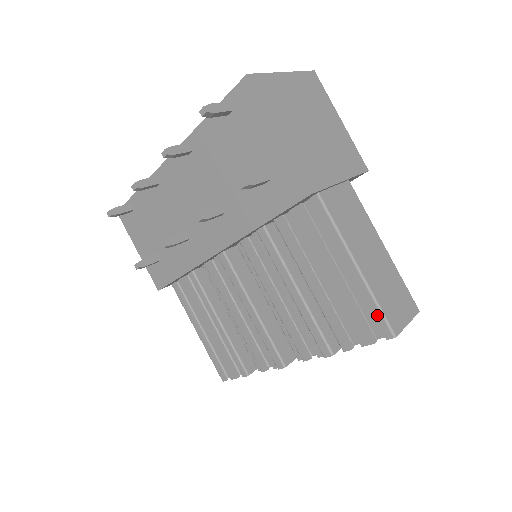
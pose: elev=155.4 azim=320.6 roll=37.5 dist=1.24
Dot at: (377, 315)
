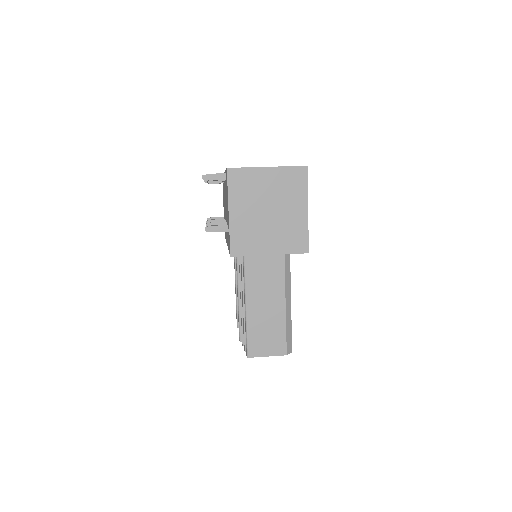
Dot at: (246, 340)
